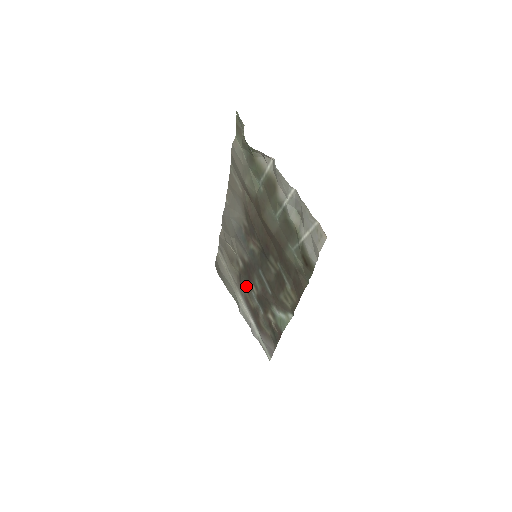
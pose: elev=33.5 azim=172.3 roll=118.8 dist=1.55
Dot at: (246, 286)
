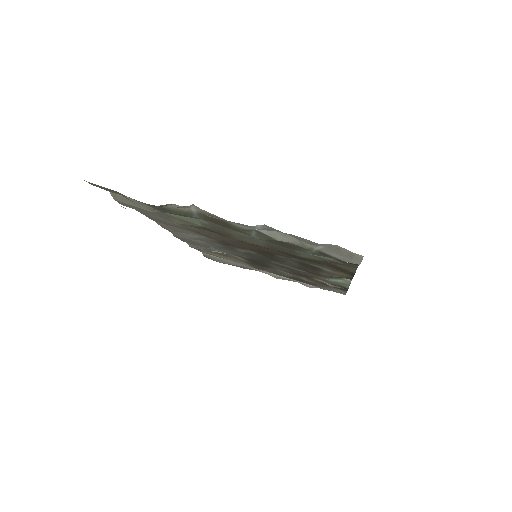
Dot at: (265, 269)
